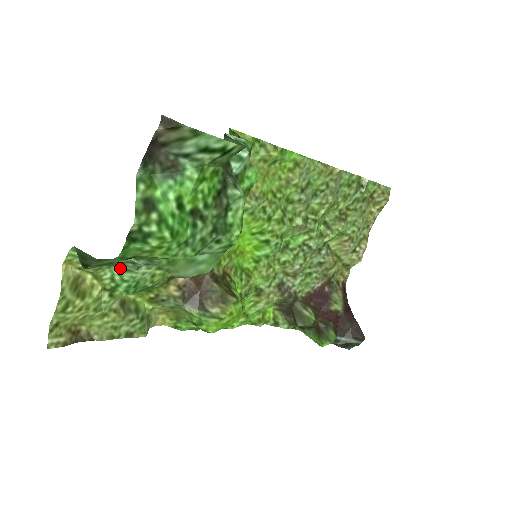
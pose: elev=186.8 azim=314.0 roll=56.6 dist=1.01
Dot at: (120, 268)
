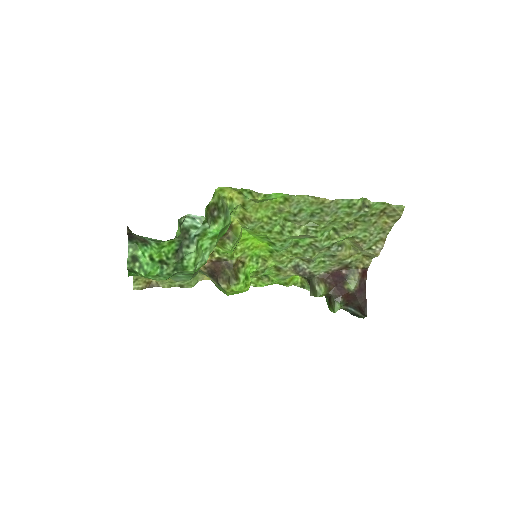
Dot at: occluded
